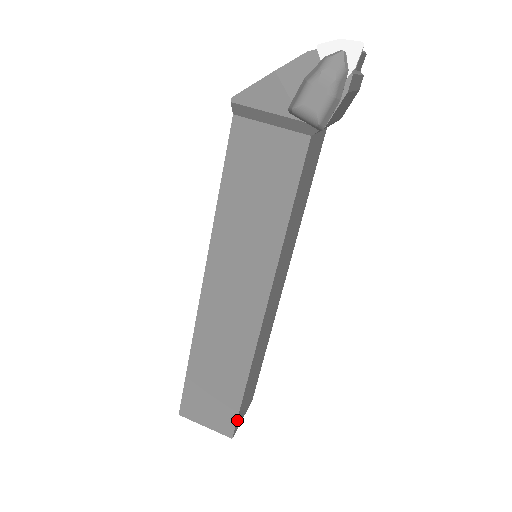
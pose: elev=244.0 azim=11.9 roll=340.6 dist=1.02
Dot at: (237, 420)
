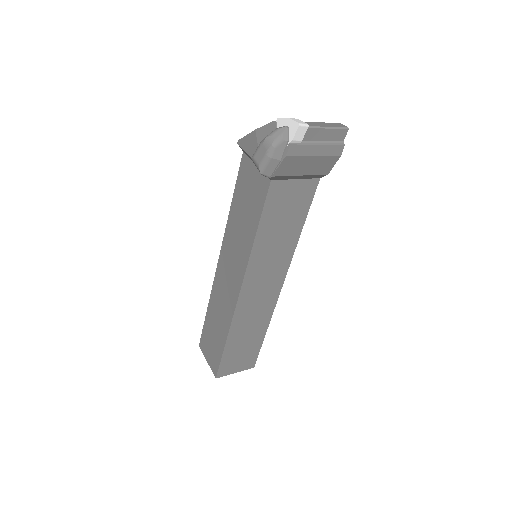
Dot at: (220, 367)
